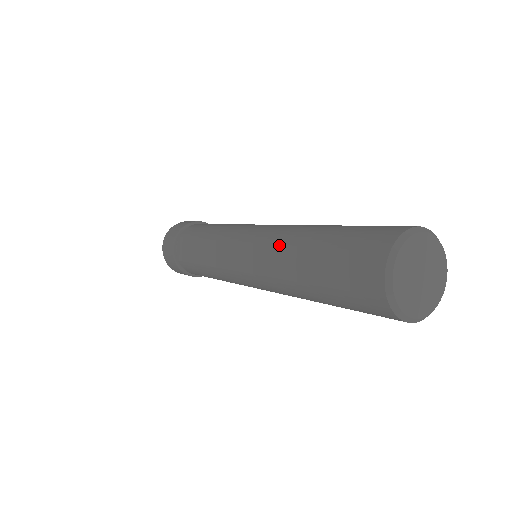
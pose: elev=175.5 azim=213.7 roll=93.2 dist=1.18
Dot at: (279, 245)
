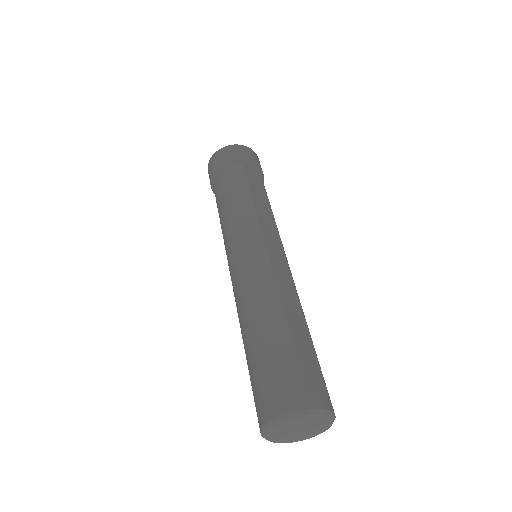
Dot at: occluded
